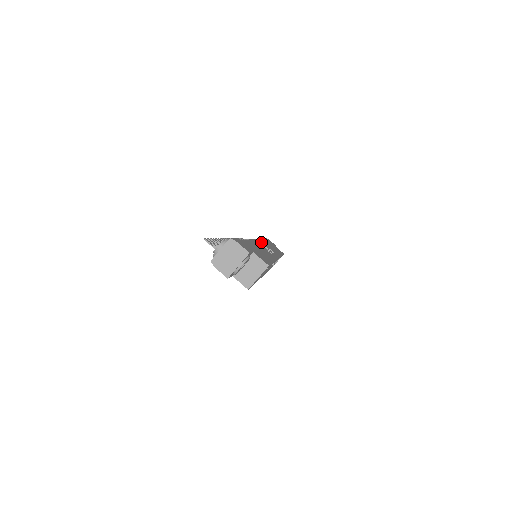
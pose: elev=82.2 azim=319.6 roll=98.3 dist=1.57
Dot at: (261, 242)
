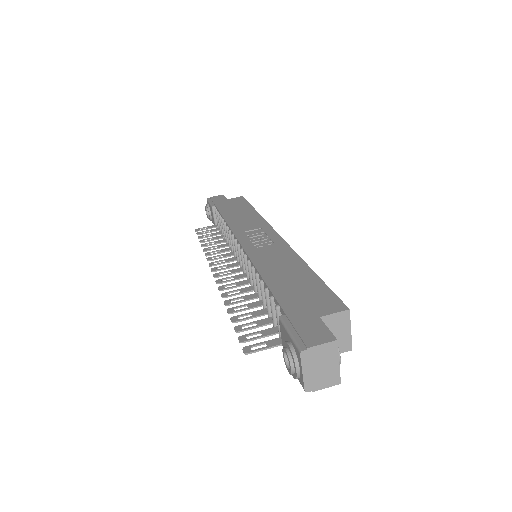
Dot at: (242, 237)
